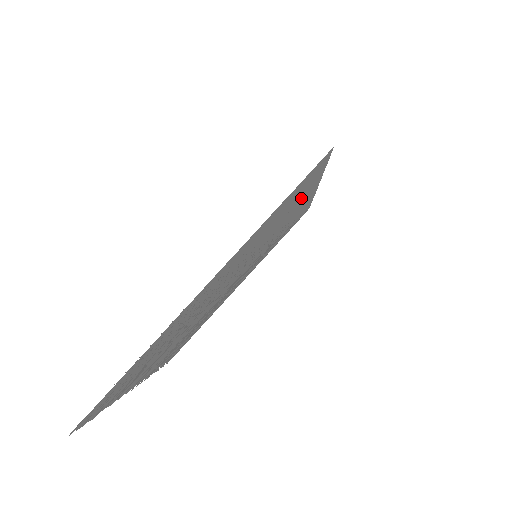
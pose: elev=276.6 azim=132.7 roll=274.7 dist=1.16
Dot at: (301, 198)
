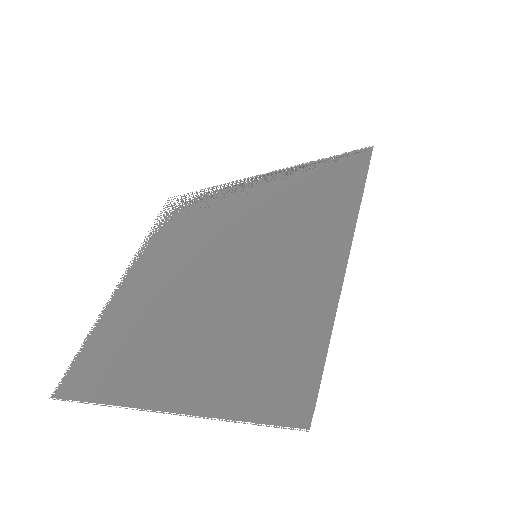
Dot at: (303, 309)
